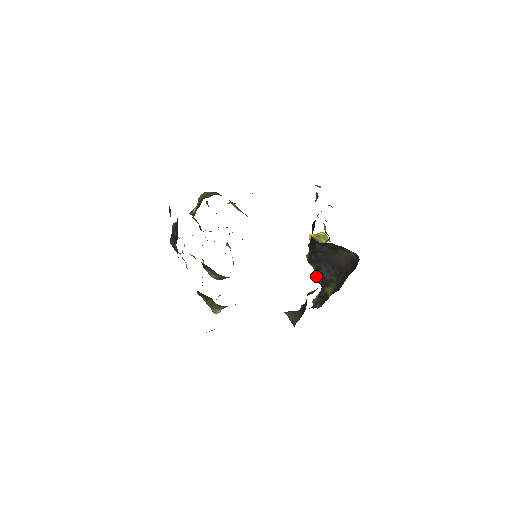
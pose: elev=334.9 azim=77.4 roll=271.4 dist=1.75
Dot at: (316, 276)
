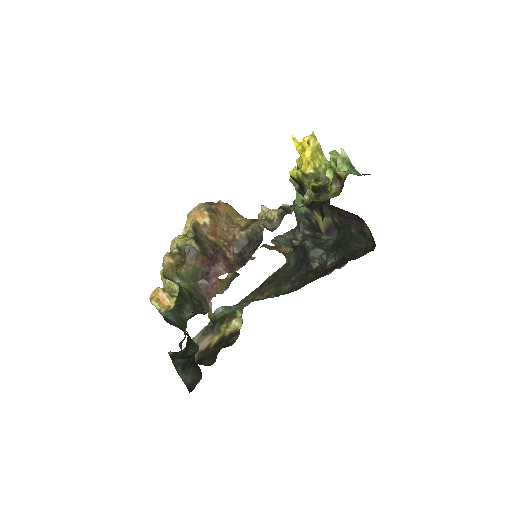
Dot at: (302, 194)
